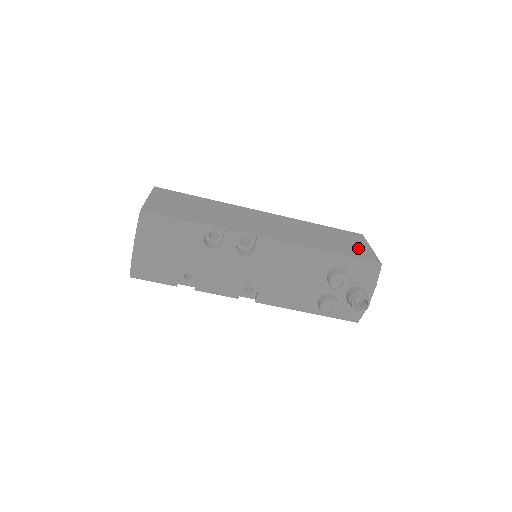
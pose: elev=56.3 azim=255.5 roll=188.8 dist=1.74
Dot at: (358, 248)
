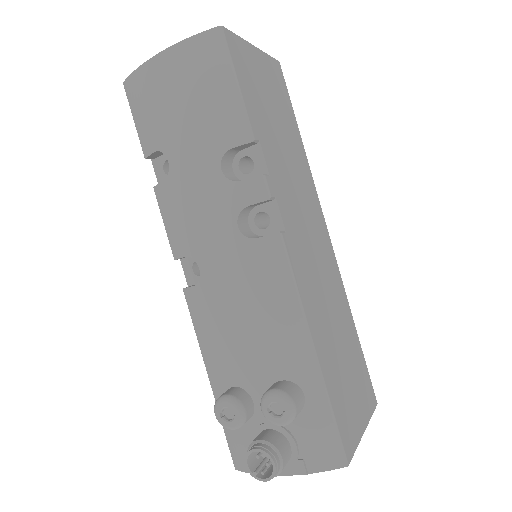
Dot at: (353, 409)
